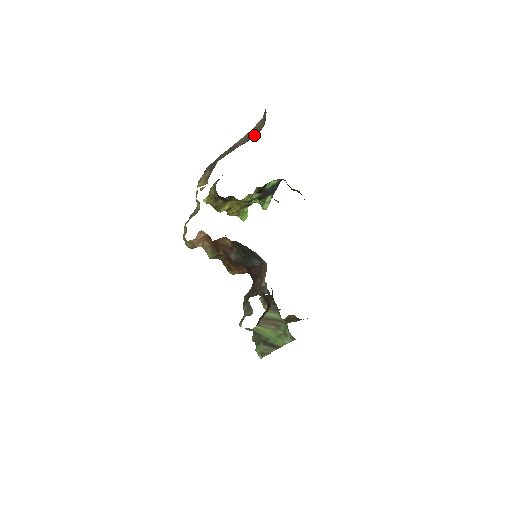
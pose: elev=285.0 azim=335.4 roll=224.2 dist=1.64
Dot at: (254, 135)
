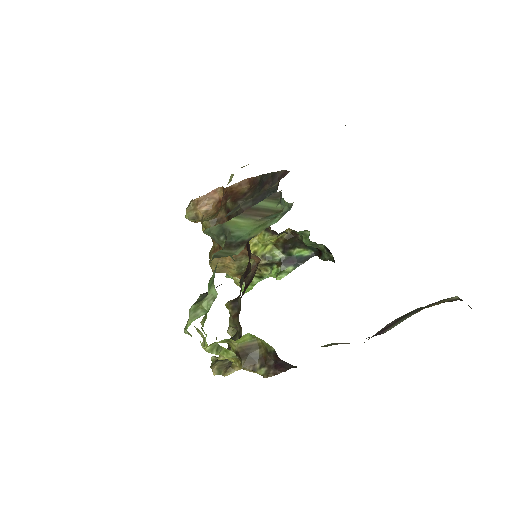
Dot at: occluded
